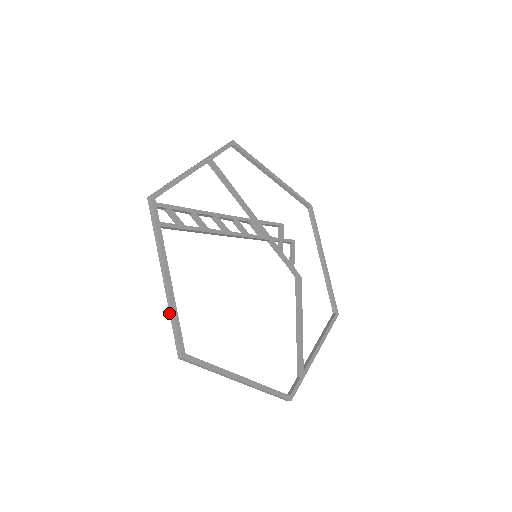
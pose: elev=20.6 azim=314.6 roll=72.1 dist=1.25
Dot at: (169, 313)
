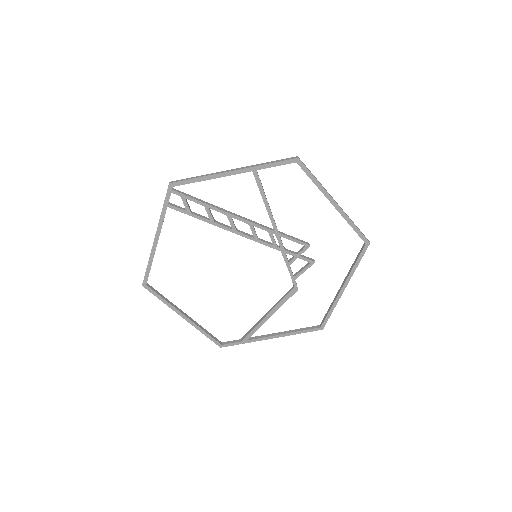
Dot at: (149, 258)
